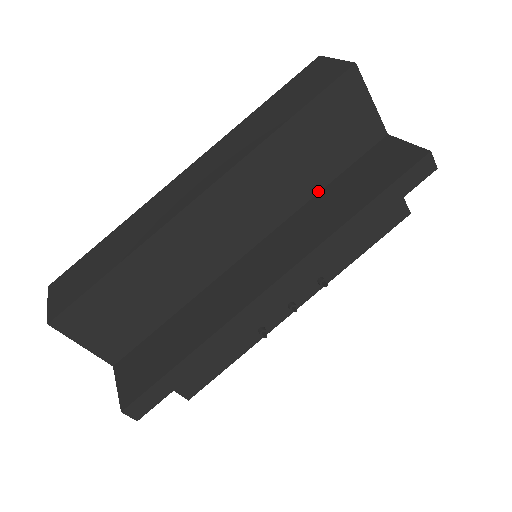
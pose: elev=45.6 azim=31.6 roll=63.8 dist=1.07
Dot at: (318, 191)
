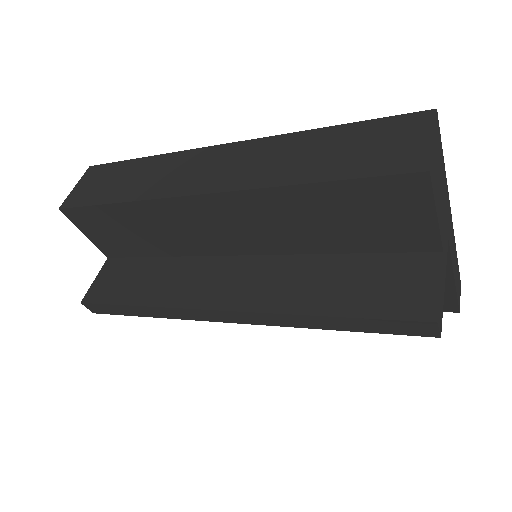
Dot at: (330, 252)
